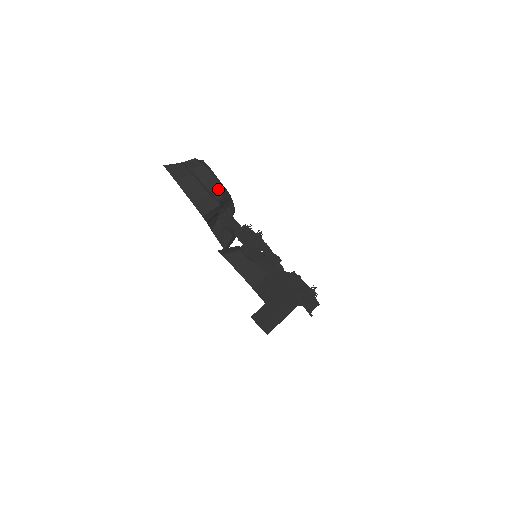
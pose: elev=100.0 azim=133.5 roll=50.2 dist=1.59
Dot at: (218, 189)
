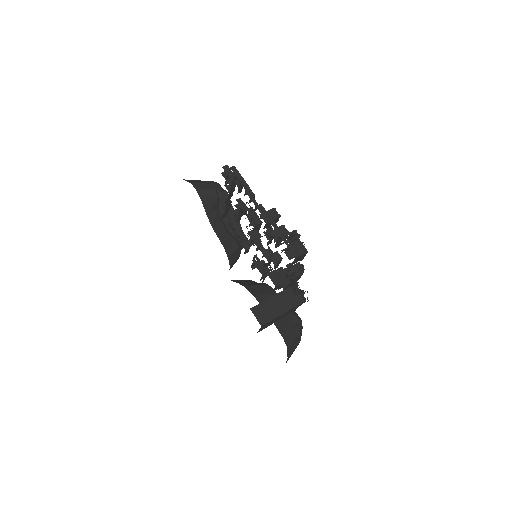
Dot at: (217, 186)
